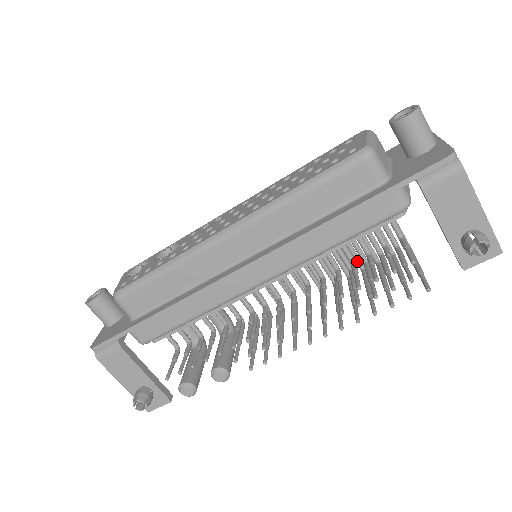
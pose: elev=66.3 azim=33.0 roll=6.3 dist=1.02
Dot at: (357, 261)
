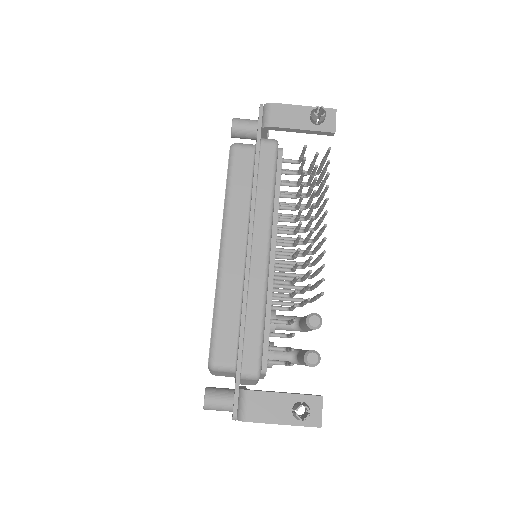
Dot at: occluded
